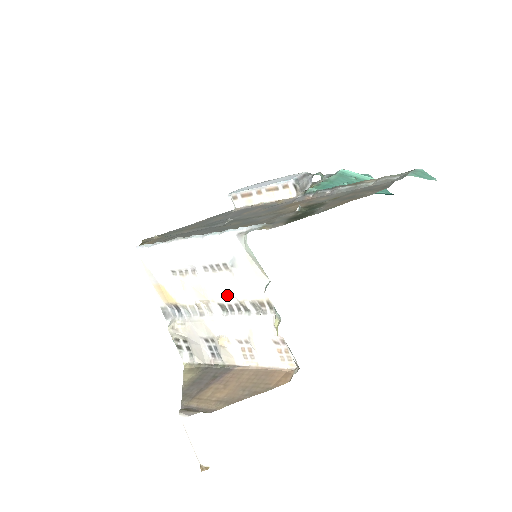
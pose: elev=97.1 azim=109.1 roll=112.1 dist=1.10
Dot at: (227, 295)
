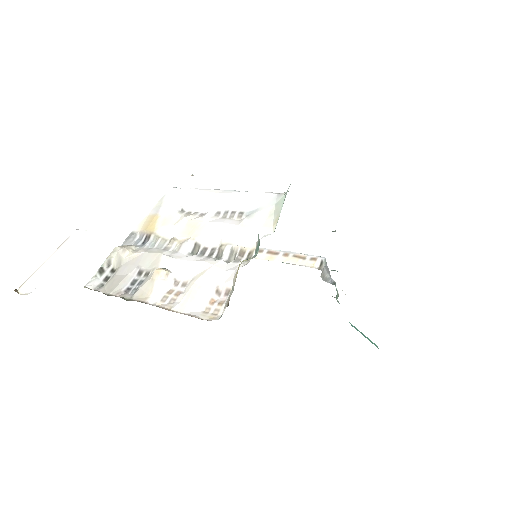
Dot at: (215, 236)
